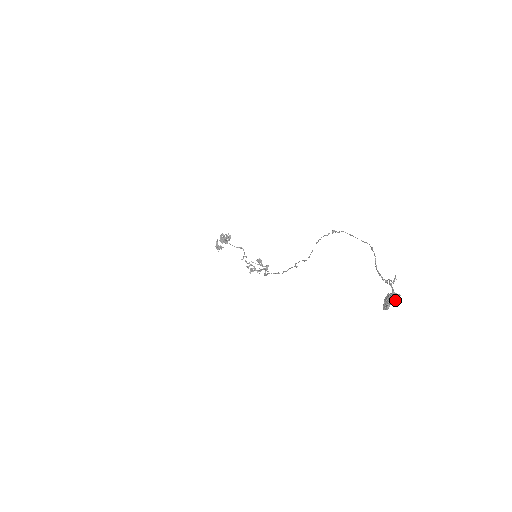
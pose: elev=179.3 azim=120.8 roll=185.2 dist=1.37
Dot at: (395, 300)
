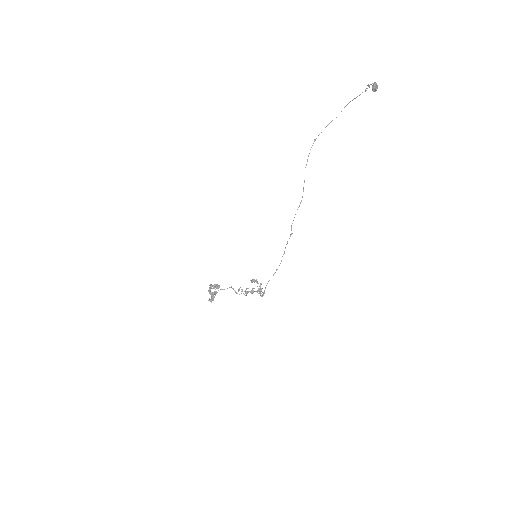
Dot at: (376, 87)
